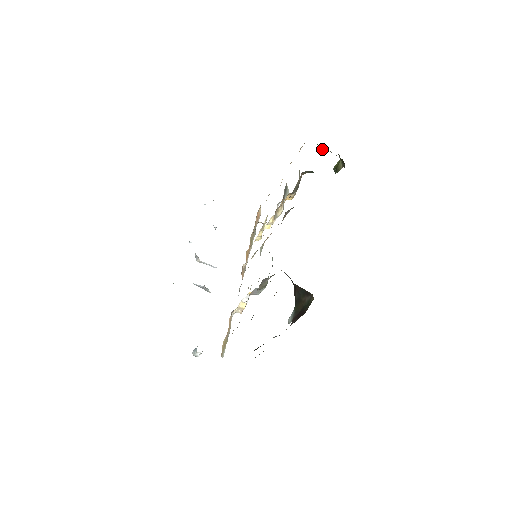
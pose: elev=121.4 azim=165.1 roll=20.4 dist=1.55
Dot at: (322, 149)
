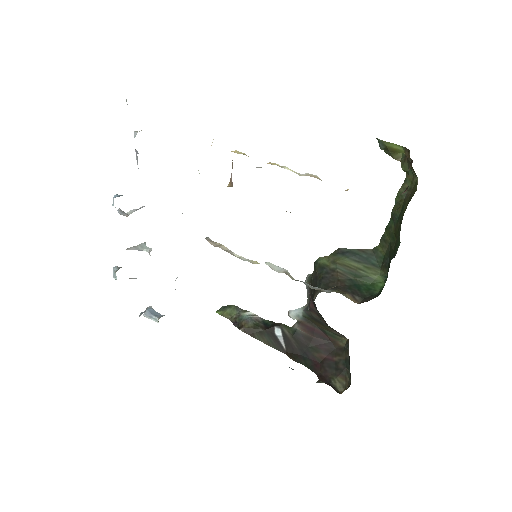
Dot at: (407, 171)
